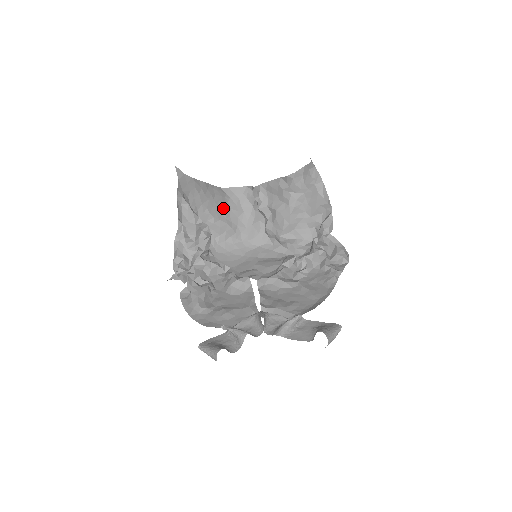
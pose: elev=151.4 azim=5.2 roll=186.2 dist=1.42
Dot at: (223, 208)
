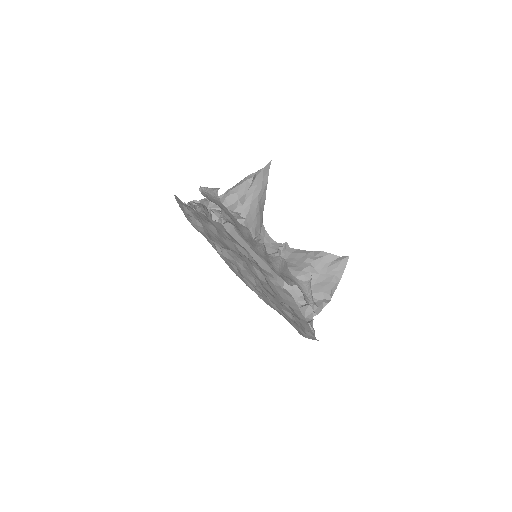
Dot at: (253, 229)
